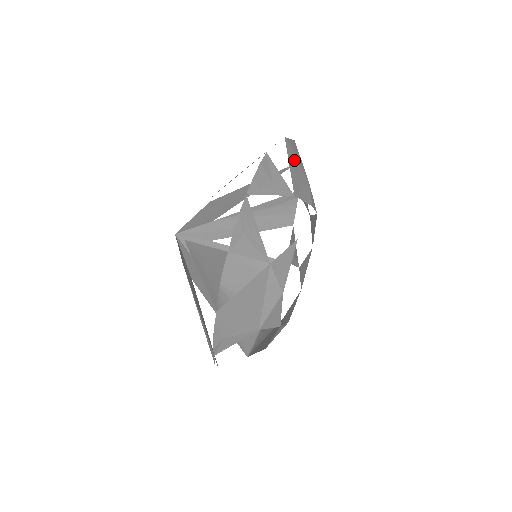
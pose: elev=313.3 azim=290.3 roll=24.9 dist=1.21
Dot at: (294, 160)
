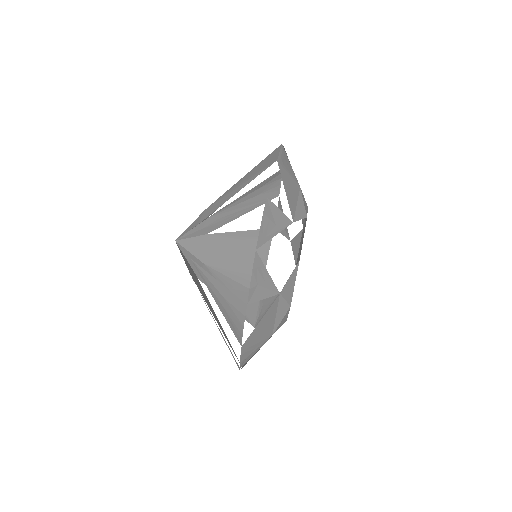
Dot at: (287, 177)
